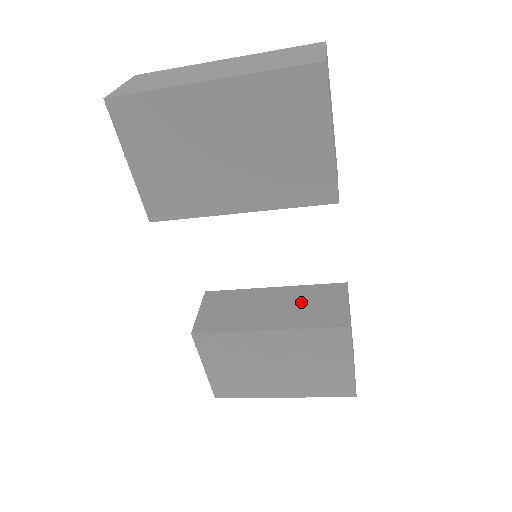
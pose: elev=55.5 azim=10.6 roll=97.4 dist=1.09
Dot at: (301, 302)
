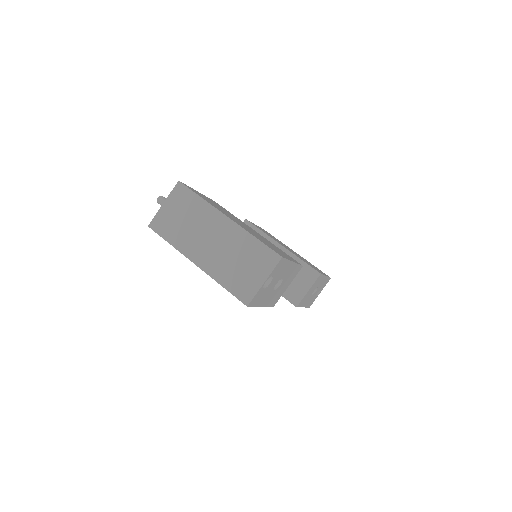
Dot at: occluded
